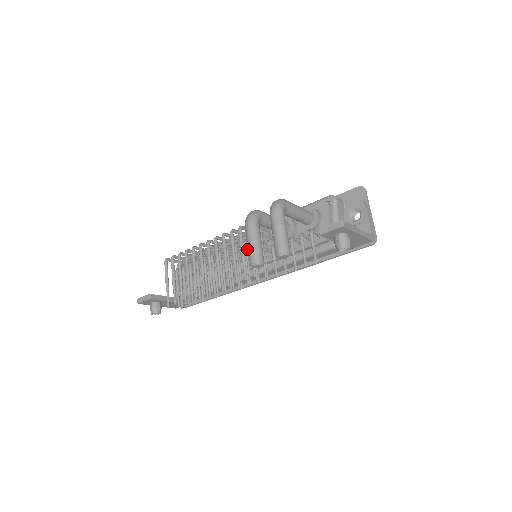
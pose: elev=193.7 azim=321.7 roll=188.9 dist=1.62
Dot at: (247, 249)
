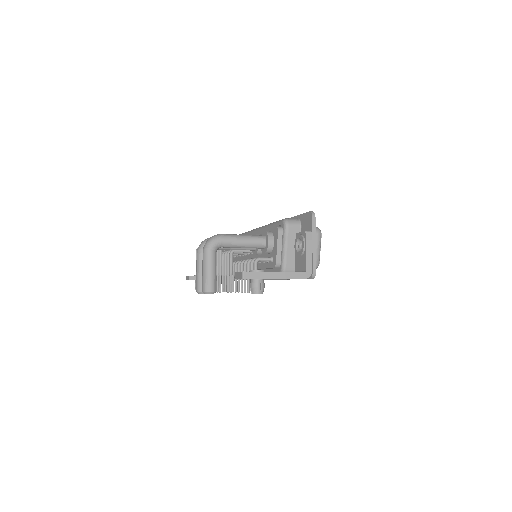
Dot at: (239, 254)
